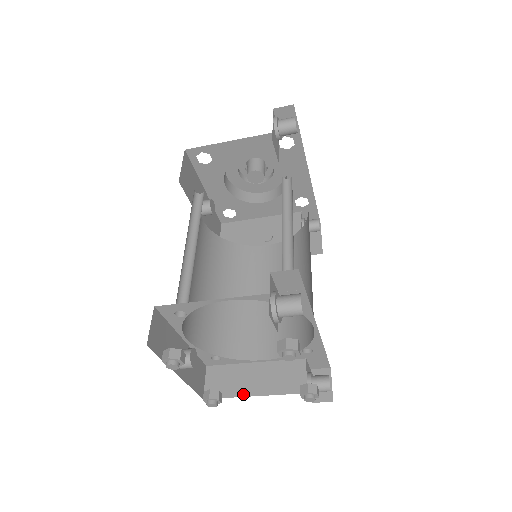
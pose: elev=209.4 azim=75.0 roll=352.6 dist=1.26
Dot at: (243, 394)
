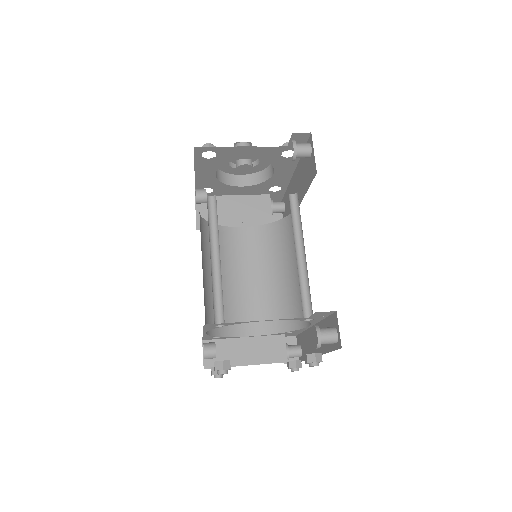
Dot at: (237, 364)
